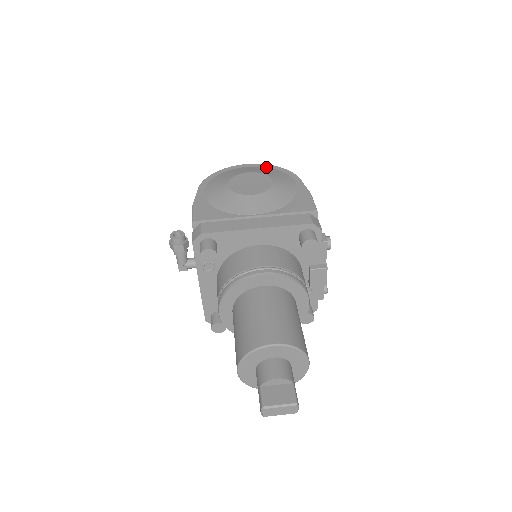
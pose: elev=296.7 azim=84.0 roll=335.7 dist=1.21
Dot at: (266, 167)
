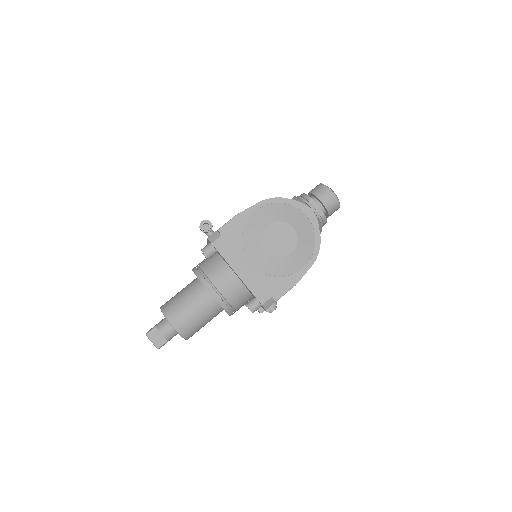
Dot at: (314, 231)
